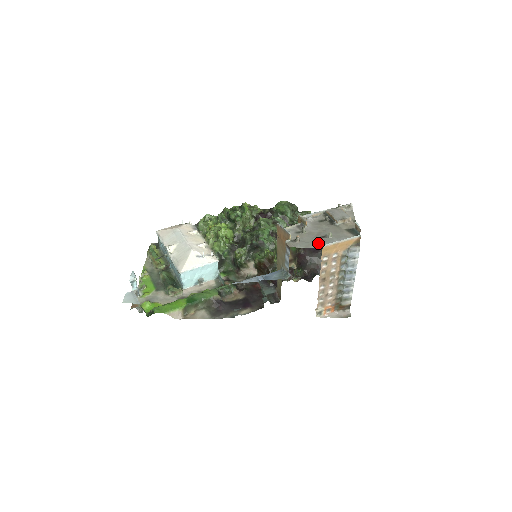
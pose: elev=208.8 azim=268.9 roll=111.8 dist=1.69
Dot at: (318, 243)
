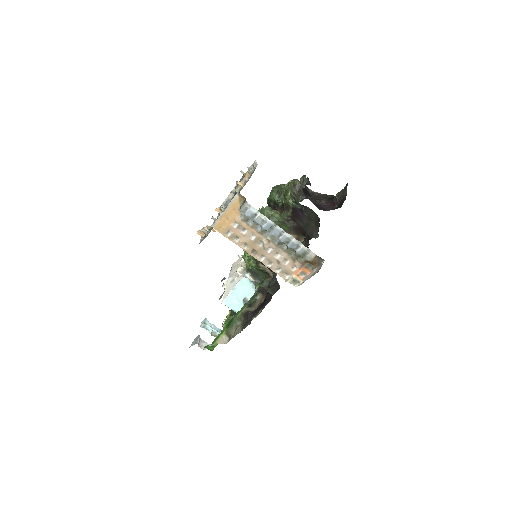
Dot at: occluded
